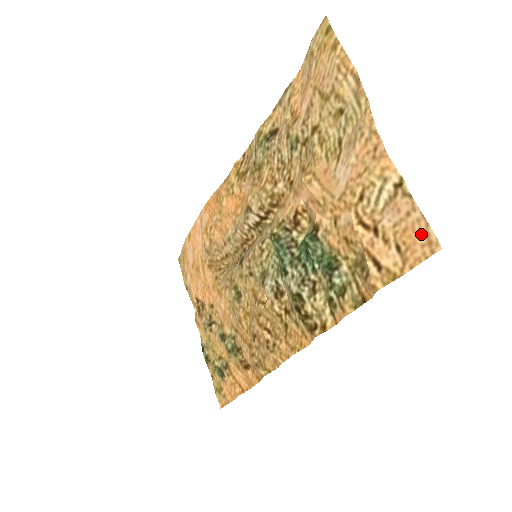
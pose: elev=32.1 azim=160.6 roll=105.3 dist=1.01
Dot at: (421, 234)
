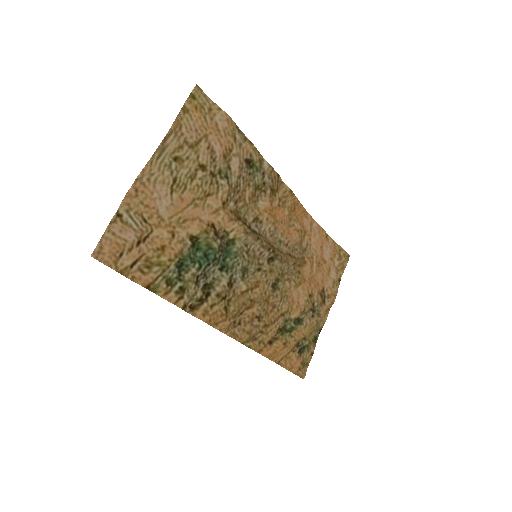
Dot at: (105, 247)
